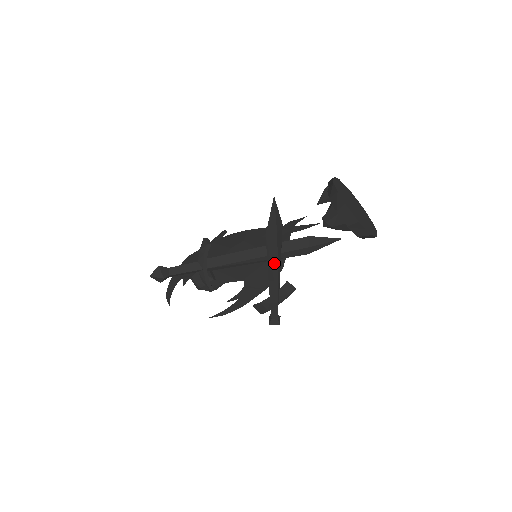
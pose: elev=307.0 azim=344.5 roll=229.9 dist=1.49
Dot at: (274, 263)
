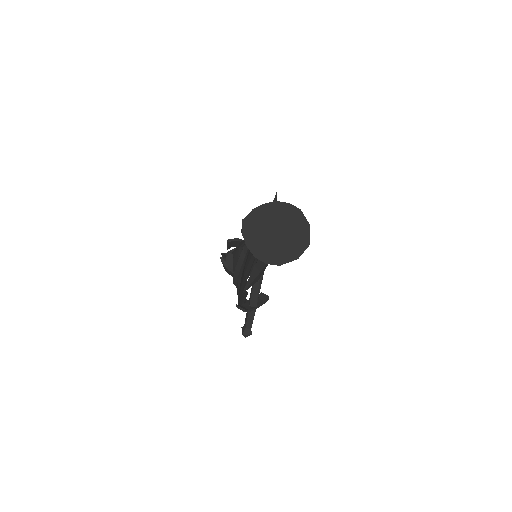
Dot at: occluded
